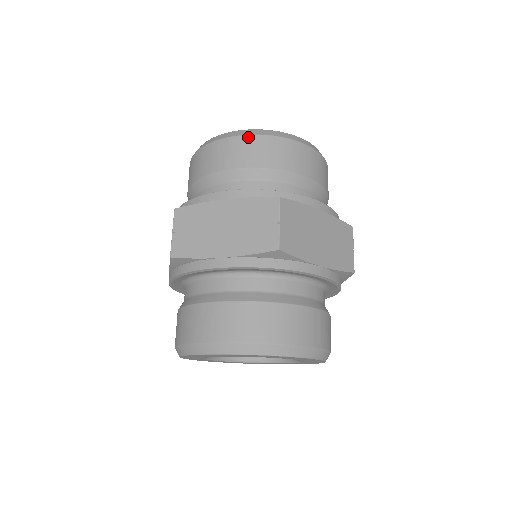
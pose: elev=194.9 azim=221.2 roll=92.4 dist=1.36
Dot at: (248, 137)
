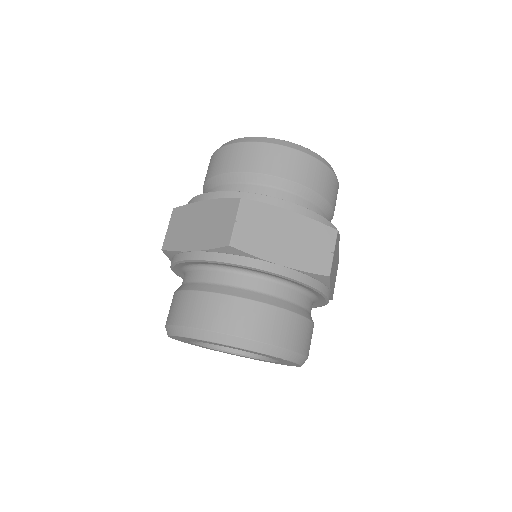
Dot at: (239, 144)
